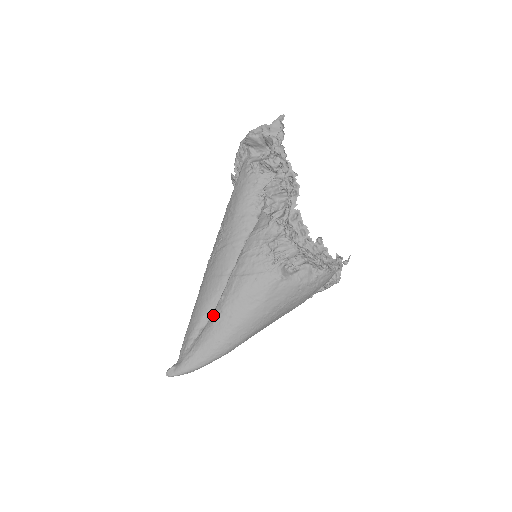
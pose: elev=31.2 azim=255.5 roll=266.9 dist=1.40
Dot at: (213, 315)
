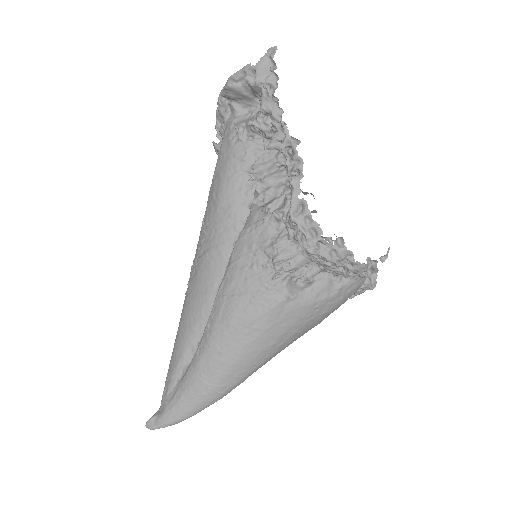
Dot at: (198, 349)
